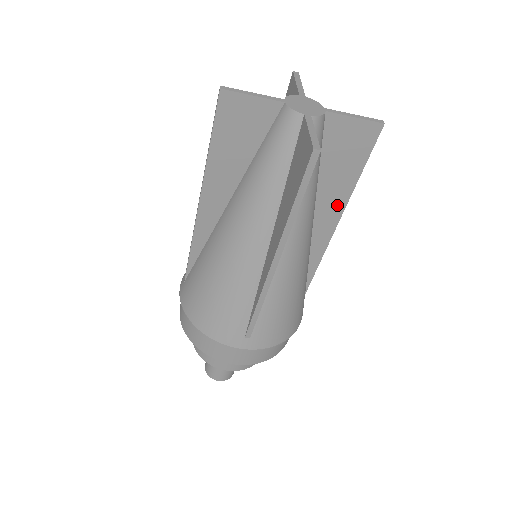
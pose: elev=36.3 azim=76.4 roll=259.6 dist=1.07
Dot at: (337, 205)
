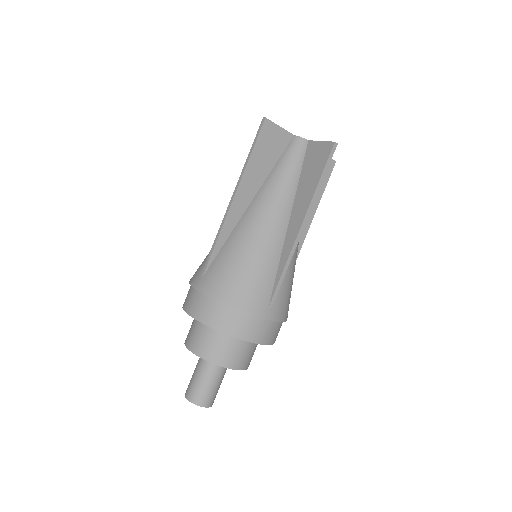
Dot at: (309, 215)
